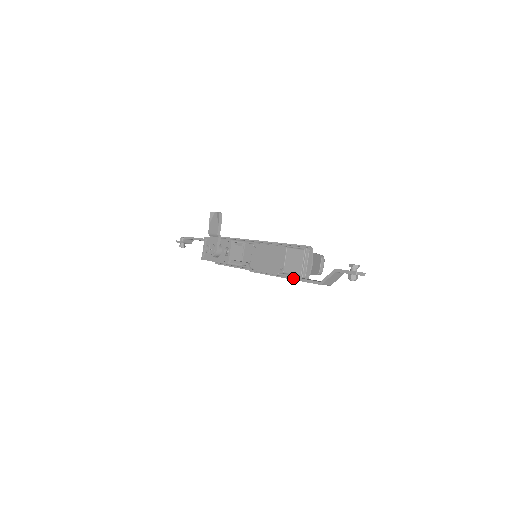
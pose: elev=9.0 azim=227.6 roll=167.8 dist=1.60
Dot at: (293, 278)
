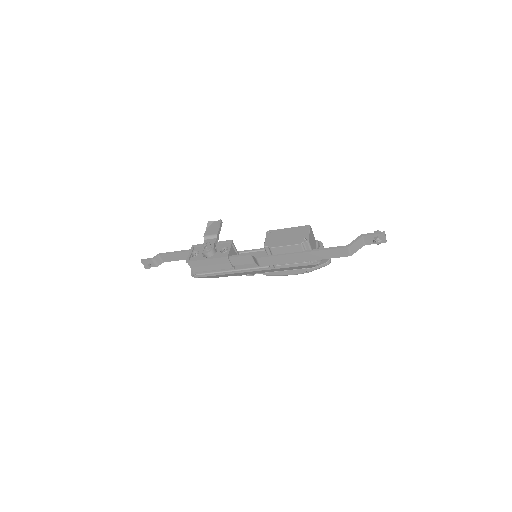
Dot at: (314, 250)
